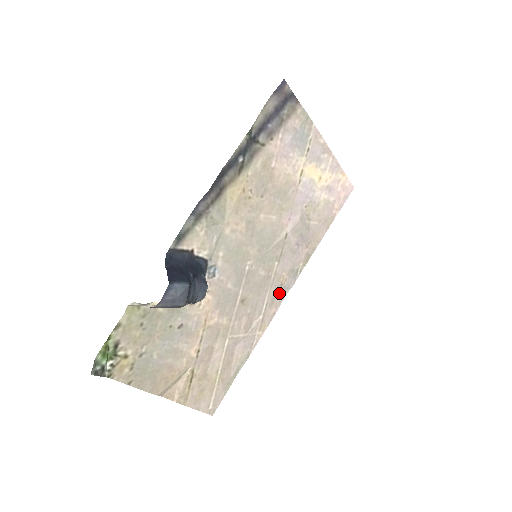
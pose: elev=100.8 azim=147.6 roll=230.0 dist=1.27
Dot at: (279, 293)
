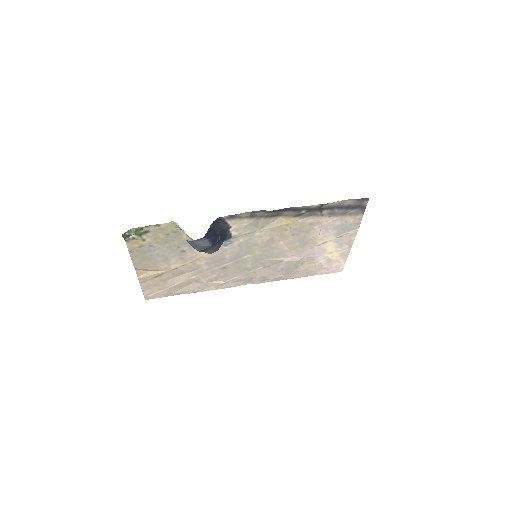
Dot at: (245, 280)
